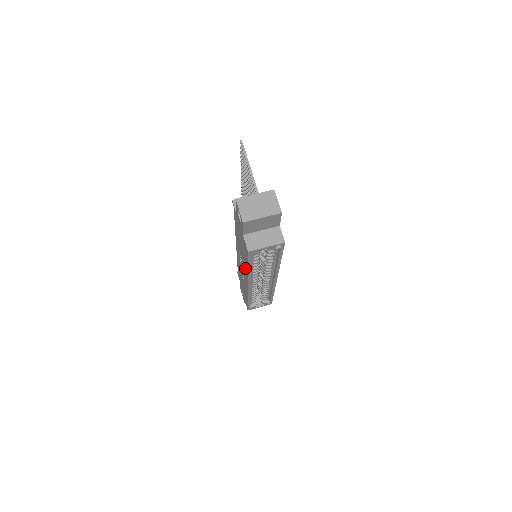
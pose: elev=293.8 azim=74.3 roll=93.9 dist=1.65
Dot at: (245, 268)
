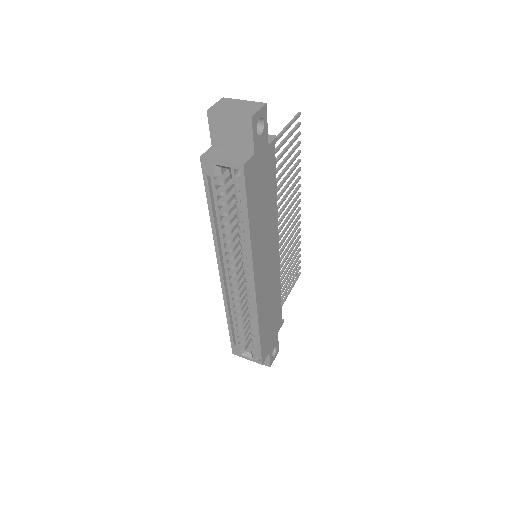
Dot at: occluded
